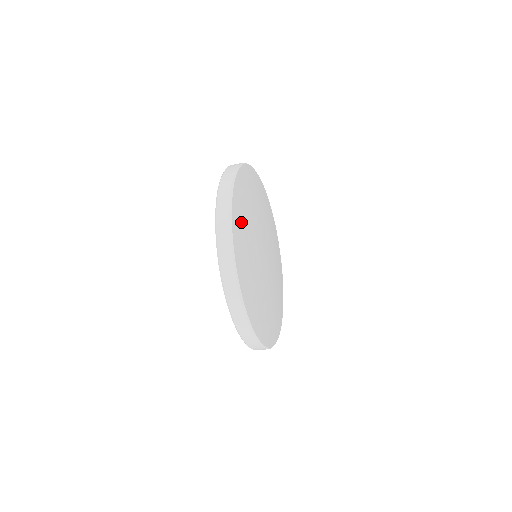
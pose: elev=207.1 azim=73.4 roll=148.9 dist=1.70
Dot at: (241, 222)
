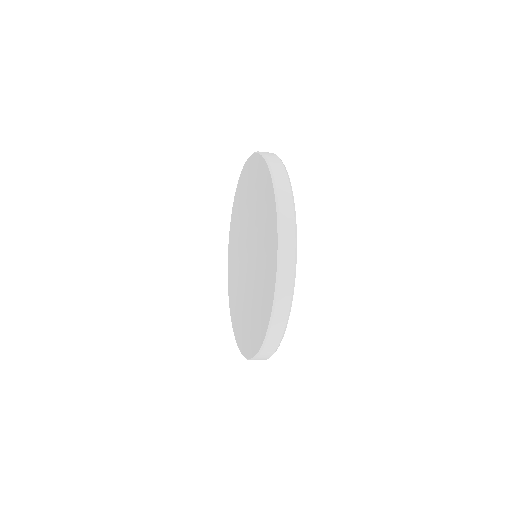
Dot at: occluded
